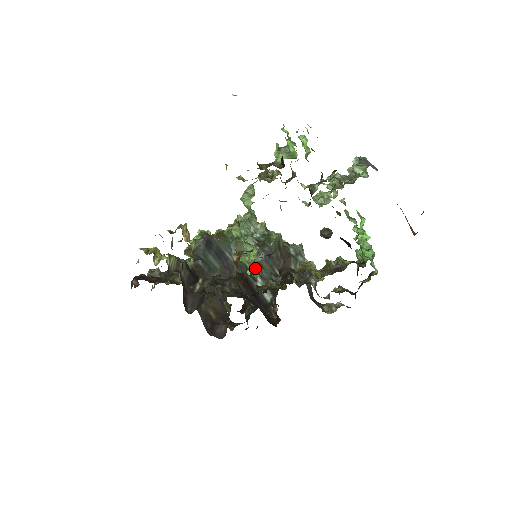
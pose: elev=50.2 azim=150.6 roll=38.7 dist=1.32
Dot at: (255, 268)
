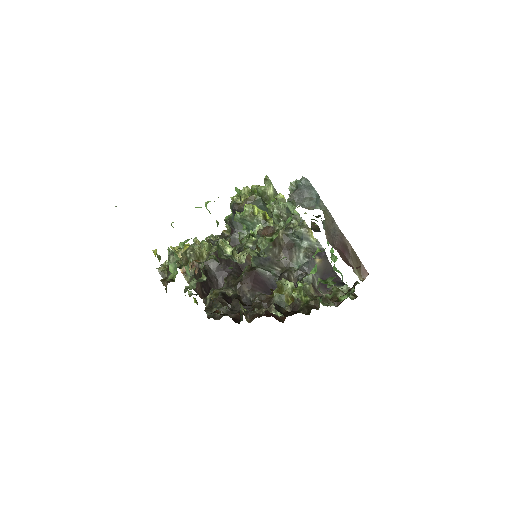
Dot at: occluded
